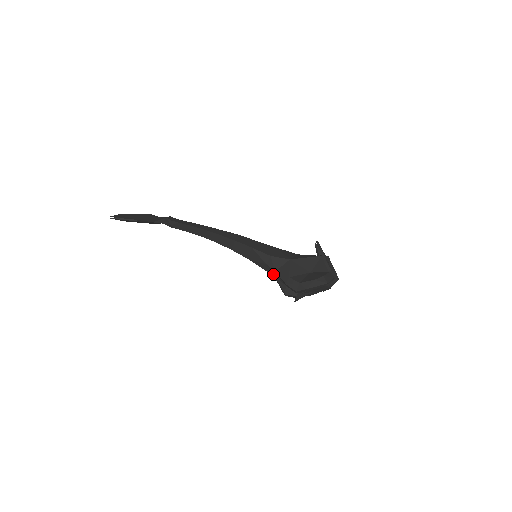
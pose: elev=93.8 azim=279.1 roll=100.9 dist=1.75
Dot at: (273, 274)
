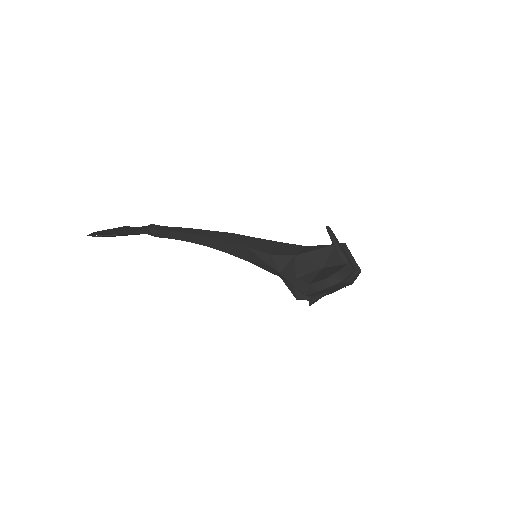
Dot at: occluded
